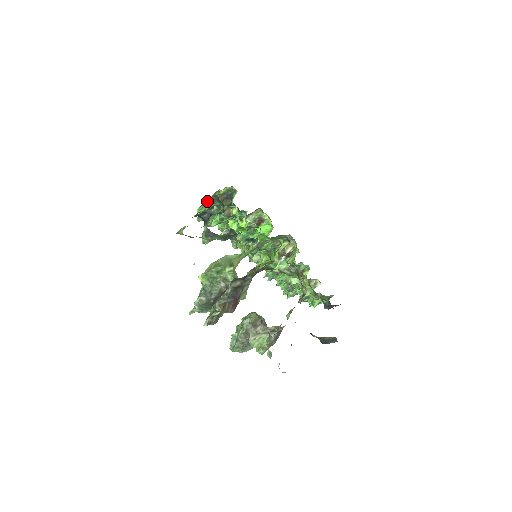
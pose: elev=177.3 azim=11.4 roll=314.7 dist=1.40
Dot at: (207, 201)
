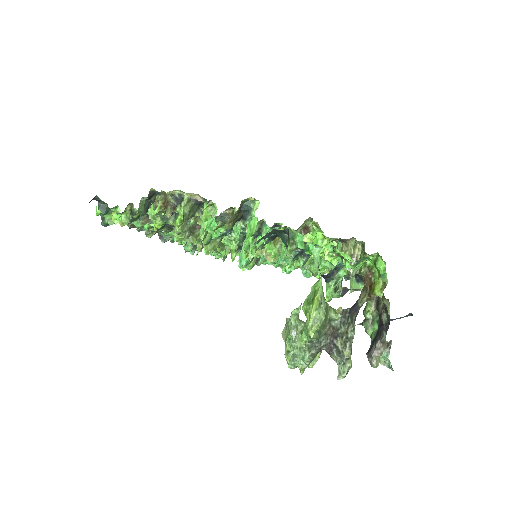
Dot at: (217, 225)
